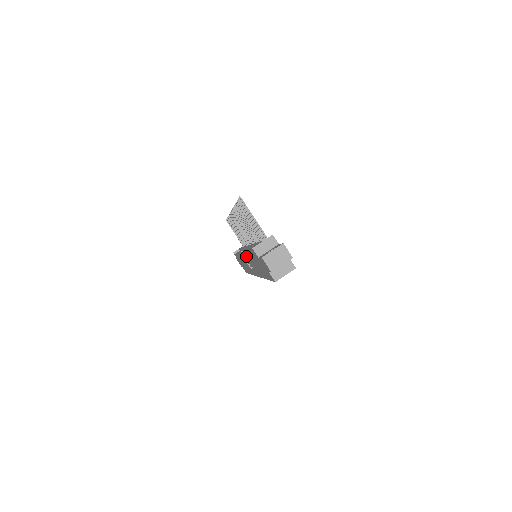
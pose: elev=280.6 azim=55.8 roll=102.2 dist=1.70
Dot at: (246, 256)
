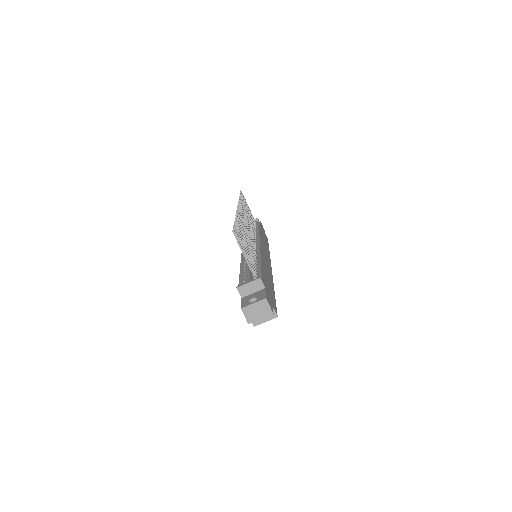
Dot at: occluded
